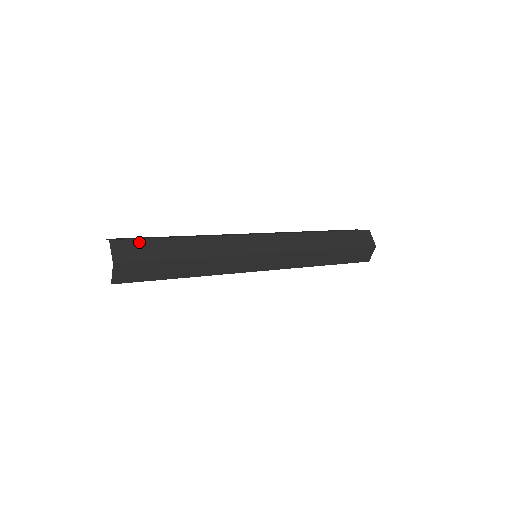
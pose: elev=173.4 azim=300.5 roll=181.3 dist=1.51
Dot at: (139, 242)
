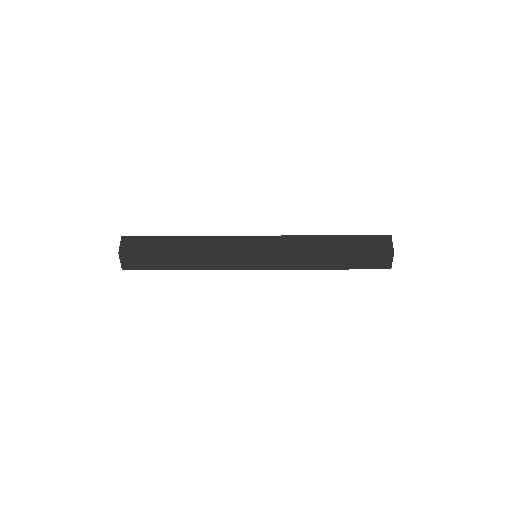
Dot at: (143, 238)
